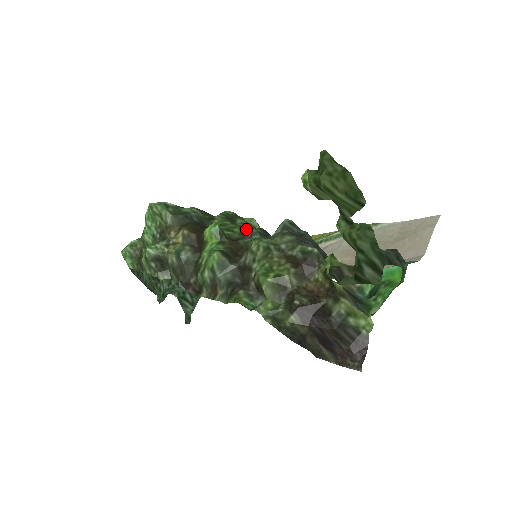
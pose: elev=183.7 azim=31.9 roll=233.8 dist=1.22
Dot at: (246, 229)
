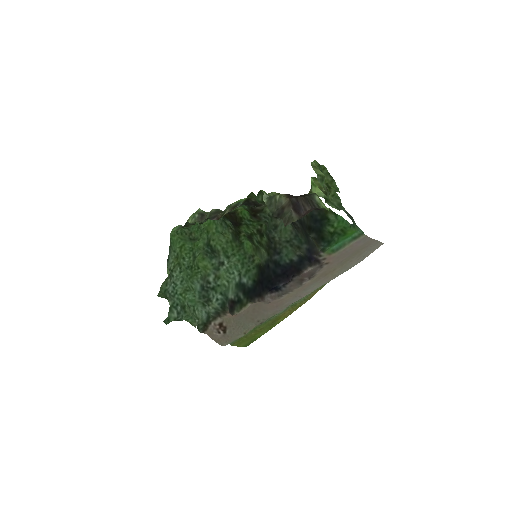
Dot at: (262, 223)
